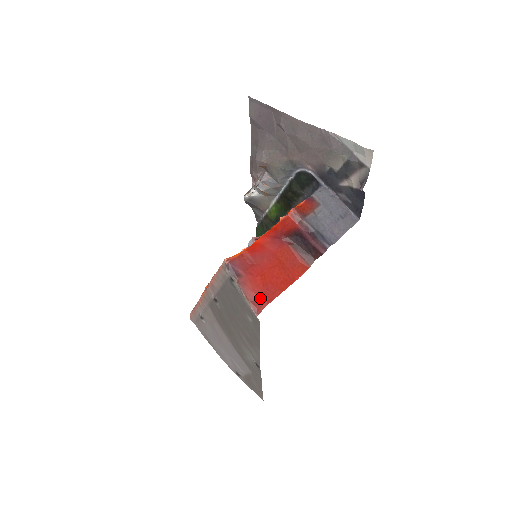
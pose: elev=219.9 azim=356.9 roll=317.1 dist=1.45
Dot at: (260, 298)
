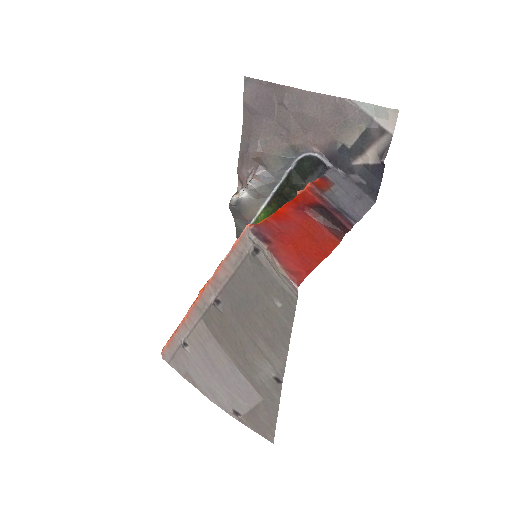
Dot at: (297, 267)
